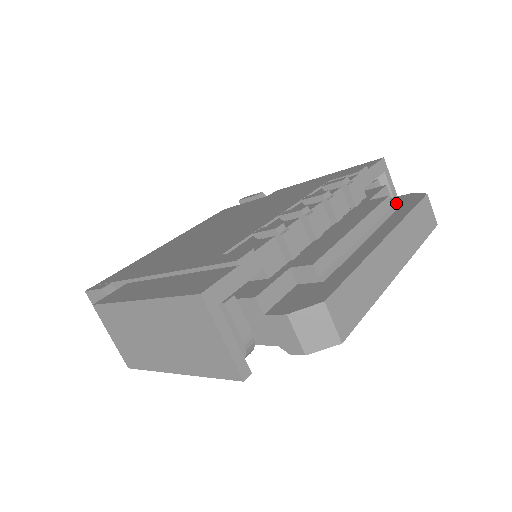
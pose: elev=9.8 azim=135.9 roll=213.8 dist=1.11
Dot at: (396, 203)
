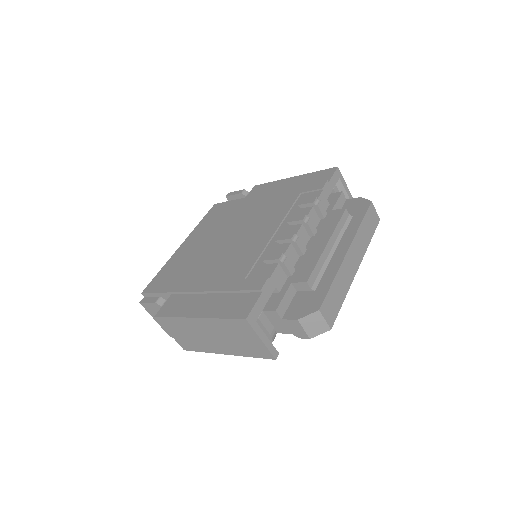
Dot at: (351, 208)
